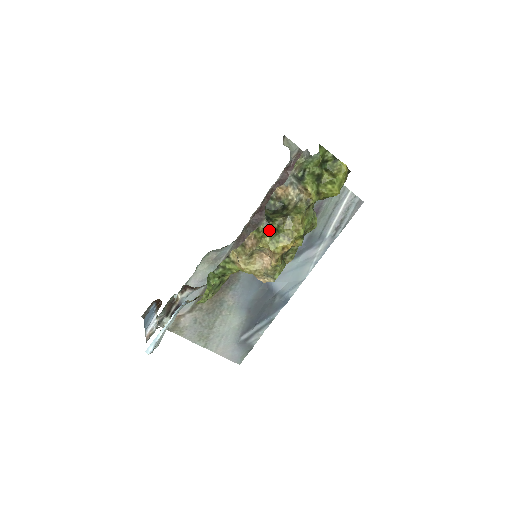
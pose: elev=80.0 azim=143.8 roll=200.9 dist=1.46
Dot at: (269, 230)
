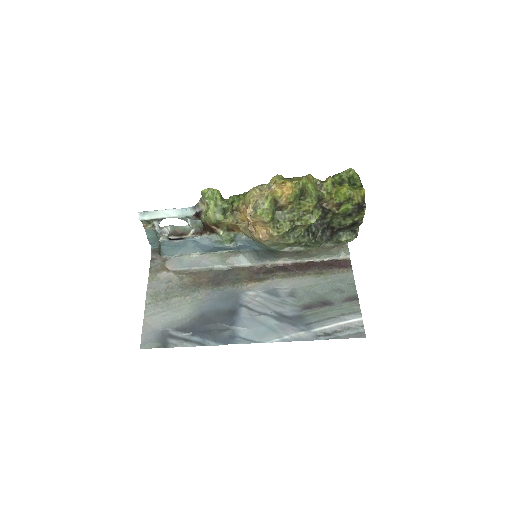
Dot at: occluded
